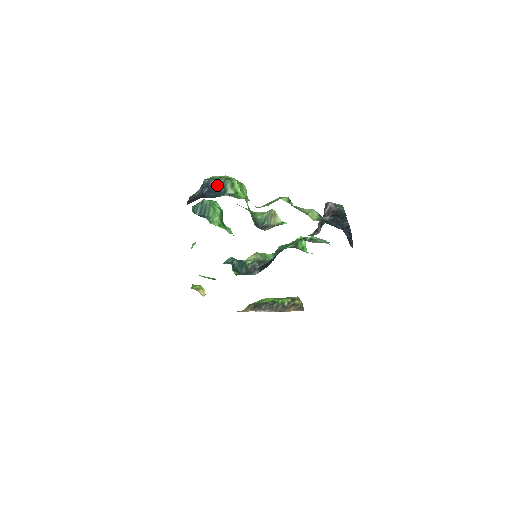
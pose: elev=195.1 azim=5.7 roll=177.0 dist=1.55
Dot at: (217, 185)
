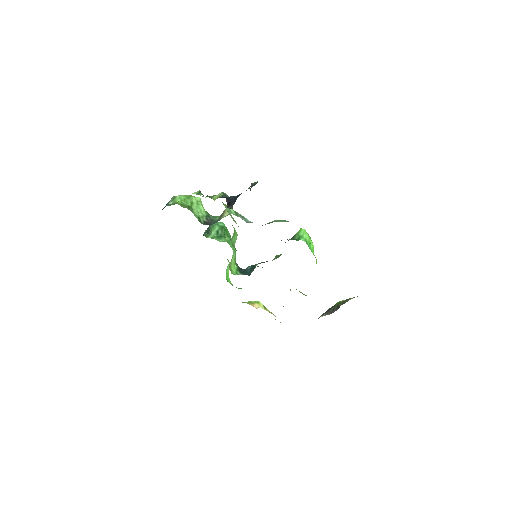
Dot at: occluded
